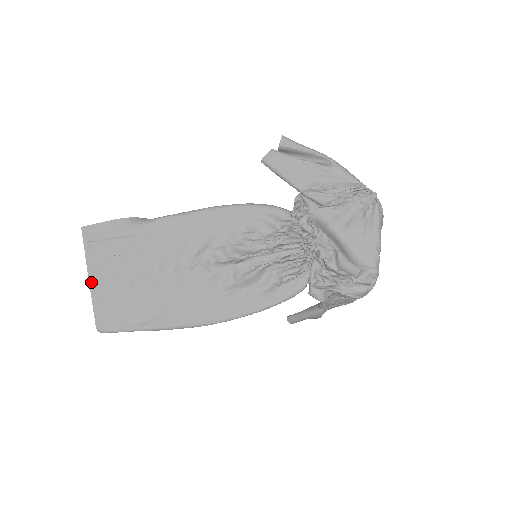
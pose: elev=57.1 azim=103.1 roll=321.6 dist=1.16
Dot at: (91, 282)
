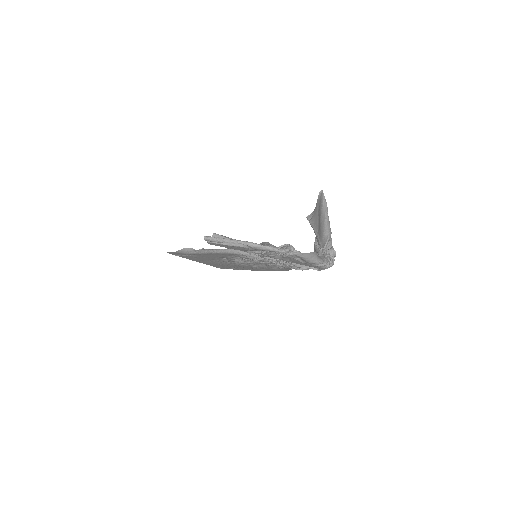
Dot at: occluded
